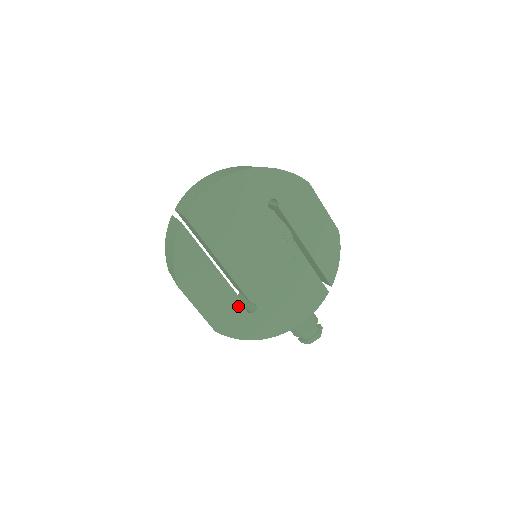
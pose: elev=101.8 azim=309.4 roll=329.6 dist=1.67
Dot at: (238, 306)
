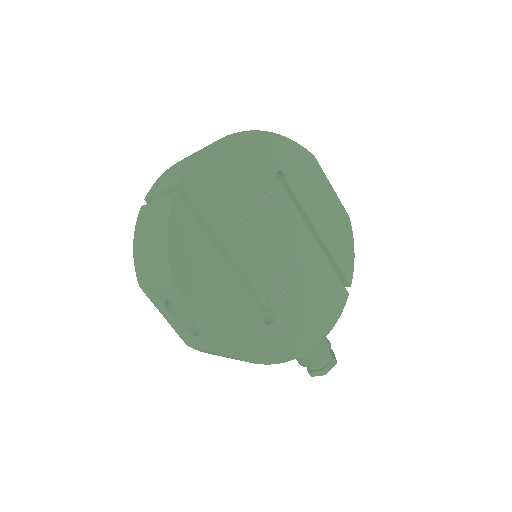
Dot at: (253, 314)
